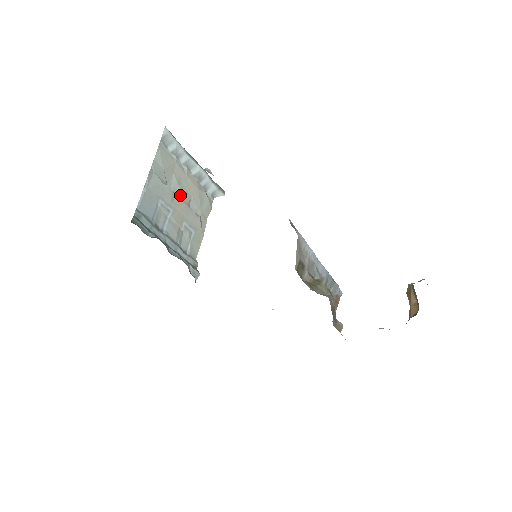
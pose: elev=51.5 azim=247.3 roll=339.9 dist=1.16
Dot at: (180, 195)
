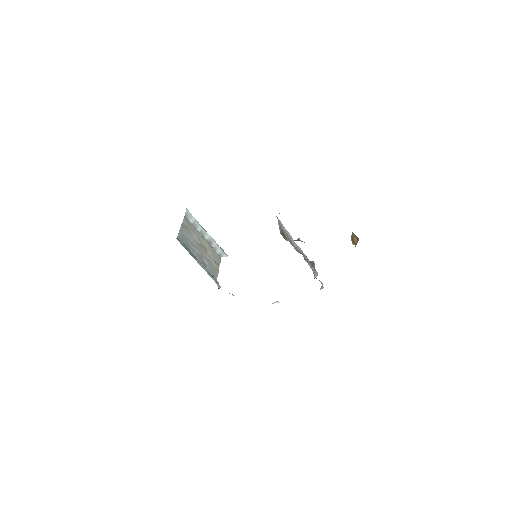
Dot at: (200, 245)
